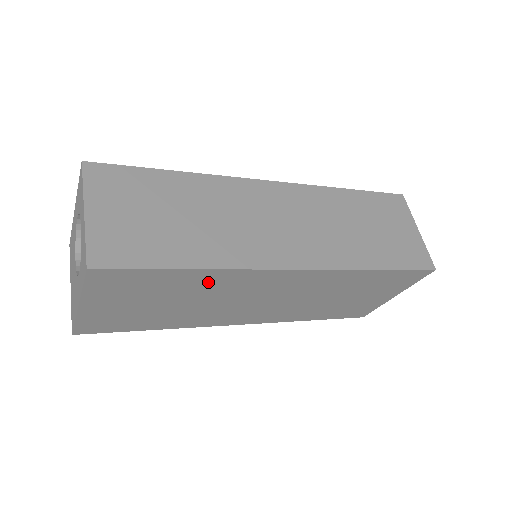
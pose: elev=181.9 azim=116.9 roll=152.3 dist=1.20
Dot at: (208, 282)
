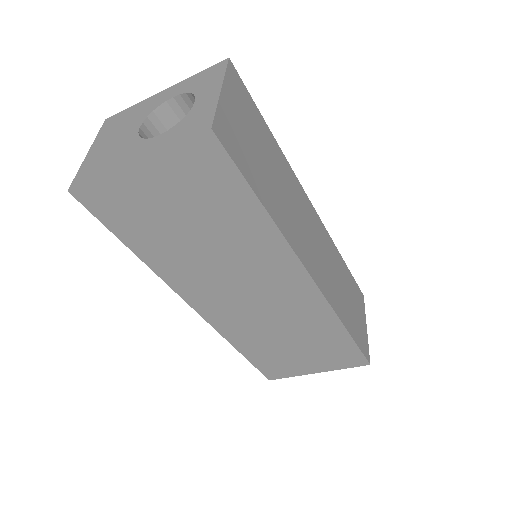
Dot at: (251, 234)
